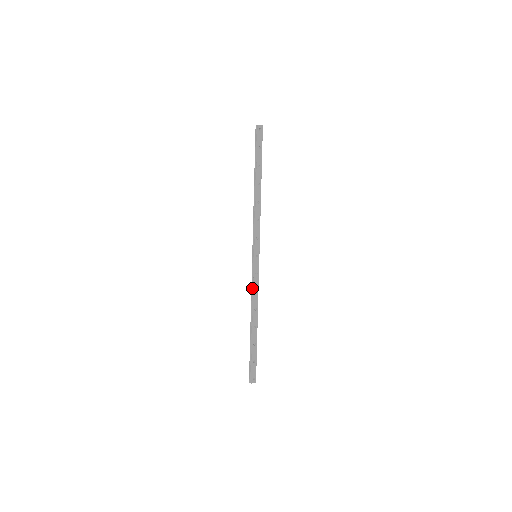
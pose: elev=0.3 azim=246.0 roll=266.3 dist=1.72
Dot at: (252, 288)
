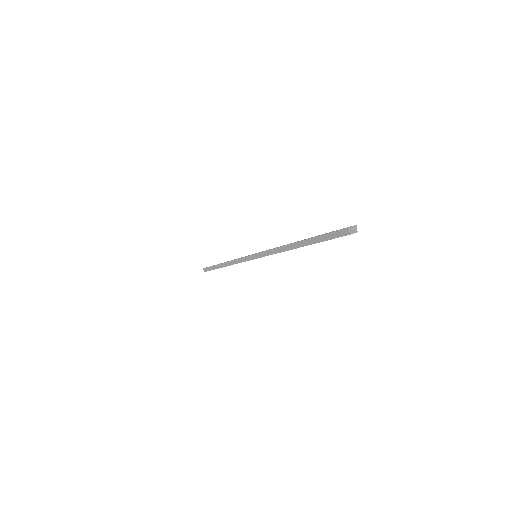
Dot at: (237, 261)
